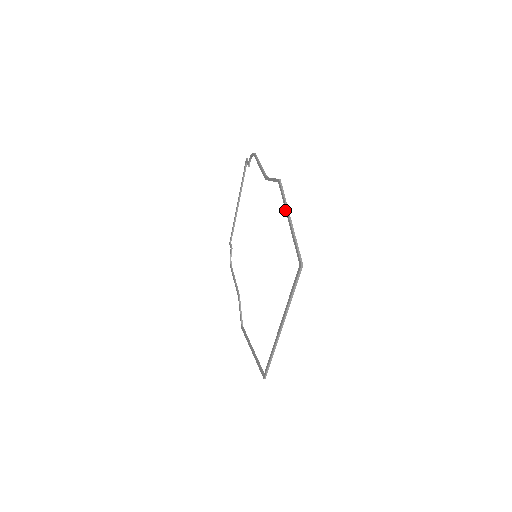
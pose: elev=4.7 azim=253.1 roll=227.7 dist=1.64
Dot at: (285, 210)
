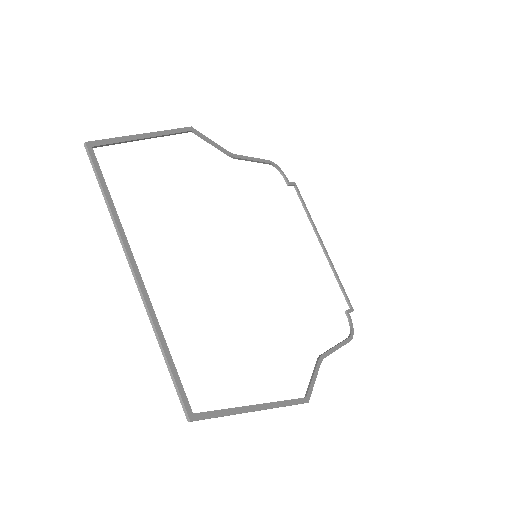
Dot at: occluded
